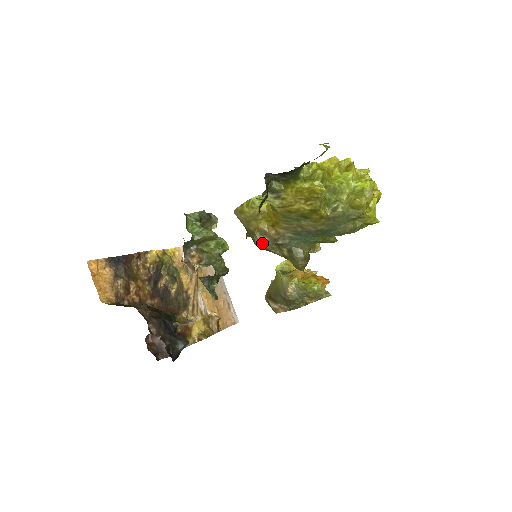
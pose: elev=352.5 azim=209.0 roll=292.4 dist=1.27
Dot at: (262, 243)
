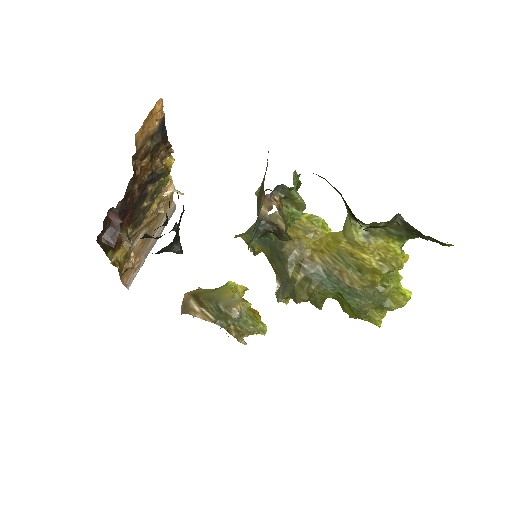
Dot at: (290, 252)
